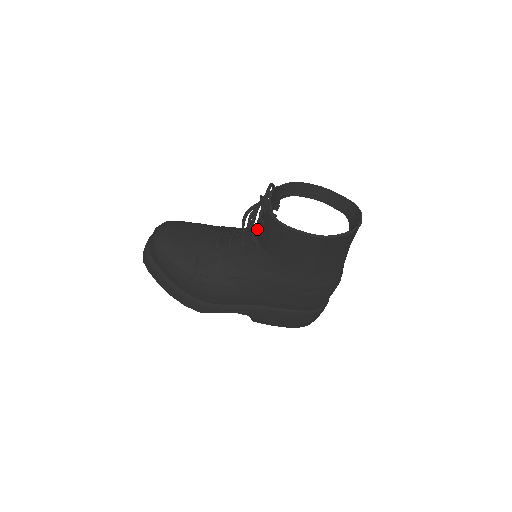
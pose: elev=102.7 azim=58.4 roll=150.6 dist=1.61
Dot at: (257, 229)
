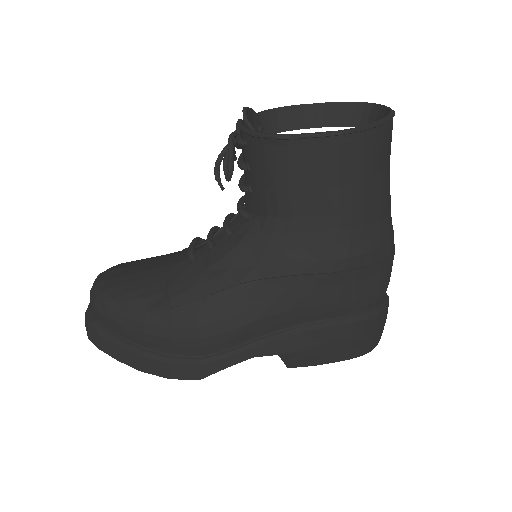
Dot at: (242, 188)
